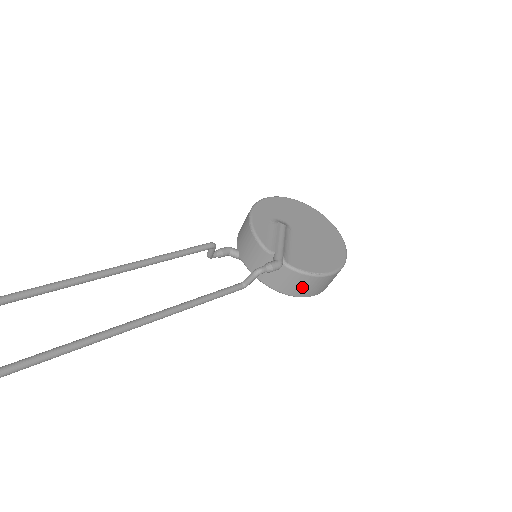
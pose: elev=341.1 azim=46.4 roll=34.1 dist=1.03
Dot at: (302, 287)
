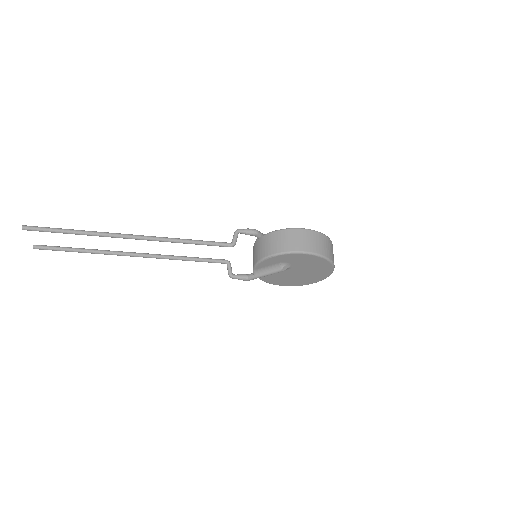
Dot at: (282, 242)
